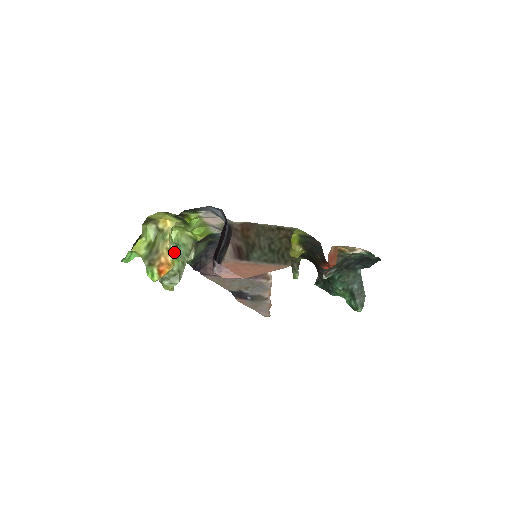
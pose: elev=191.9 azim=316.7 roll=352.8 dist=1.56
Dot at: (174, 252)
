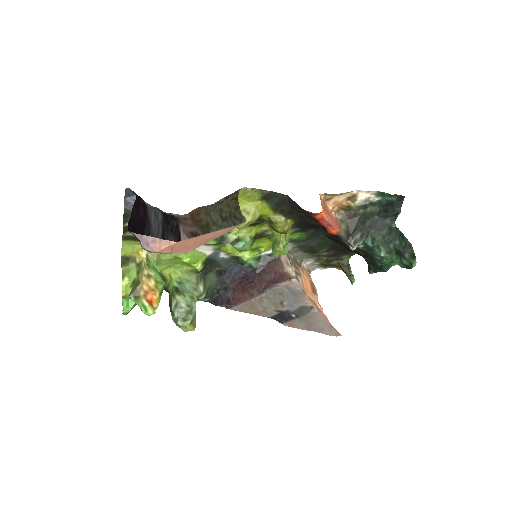
Dot at: (156, 278)
